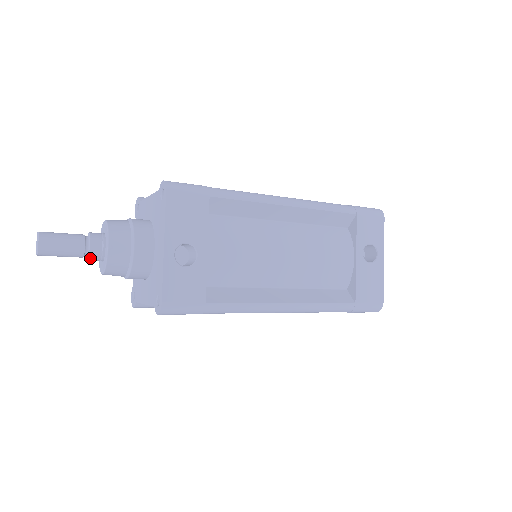
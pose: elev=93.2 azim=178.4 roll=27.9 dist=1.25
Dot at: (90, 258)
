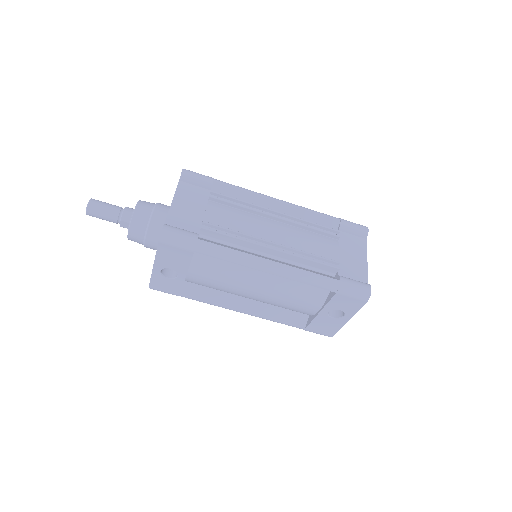
Dot at: occluded
